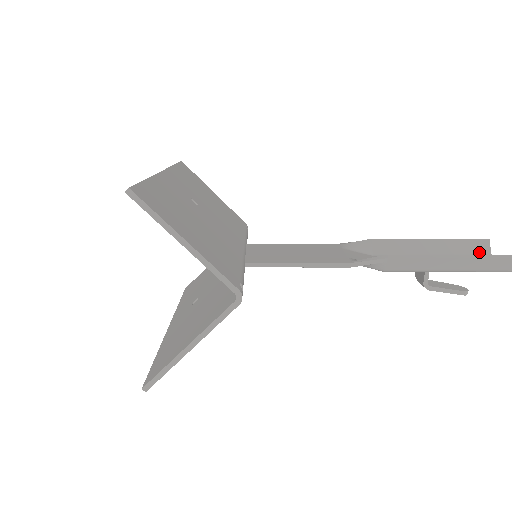
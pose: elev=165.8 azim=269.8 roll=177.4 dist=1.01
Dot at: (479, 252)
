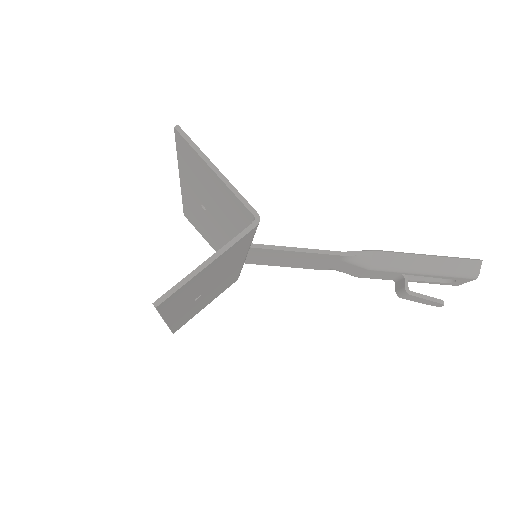
Dot at: occluded
